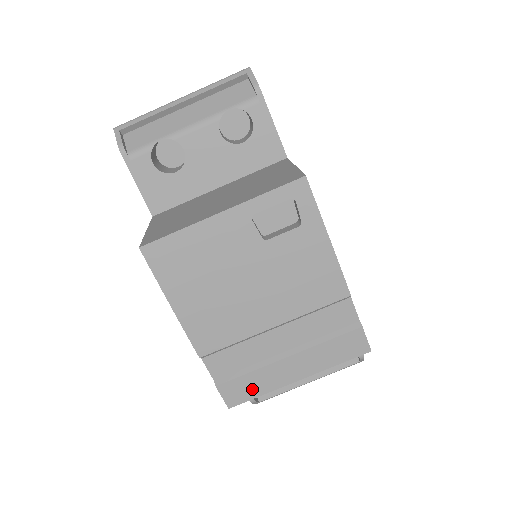
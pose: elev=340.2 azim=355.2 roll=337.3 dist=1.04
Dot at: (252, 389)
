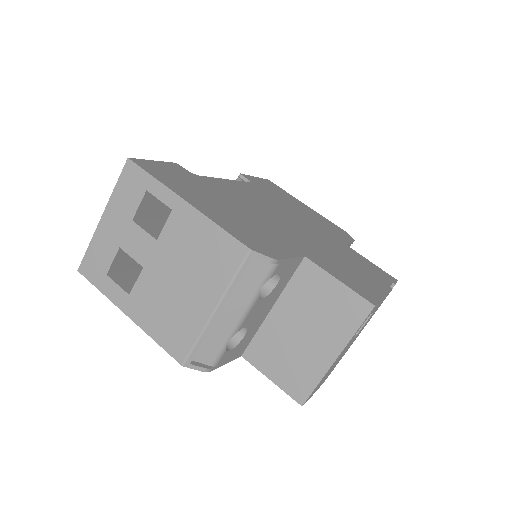
Dot at: occluded
